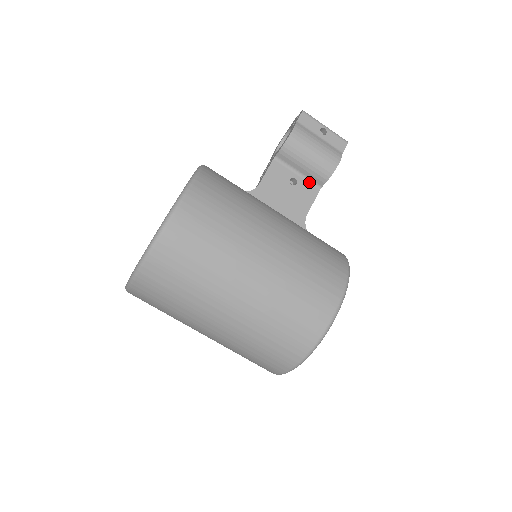
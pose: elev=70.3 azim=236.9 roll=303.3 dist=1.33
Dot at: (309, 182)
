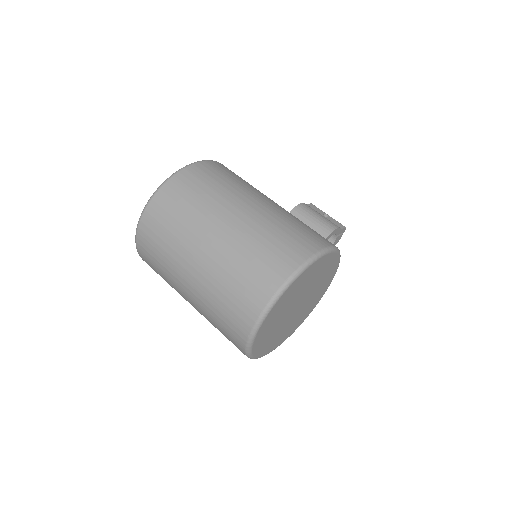
Dot at: occluded
